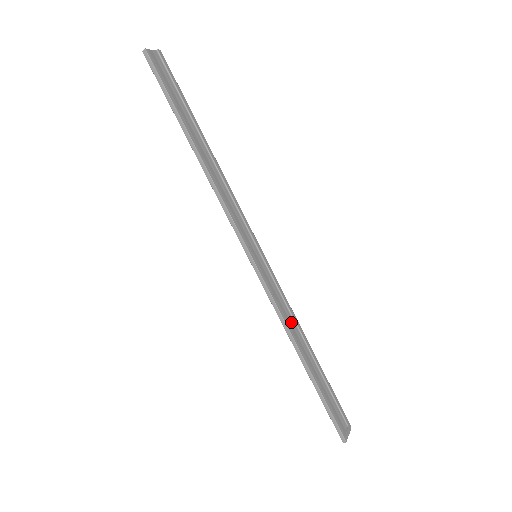
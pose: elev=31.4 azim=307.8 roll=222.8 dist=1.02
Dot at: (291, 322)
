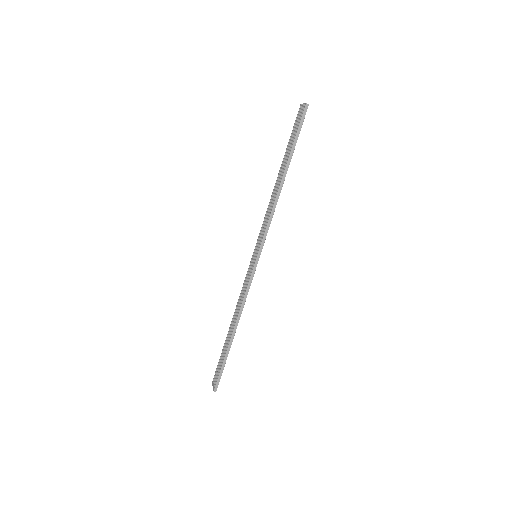
Dot at: occluded
